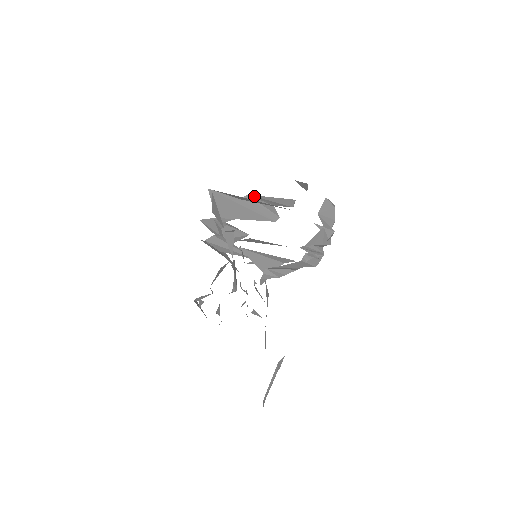
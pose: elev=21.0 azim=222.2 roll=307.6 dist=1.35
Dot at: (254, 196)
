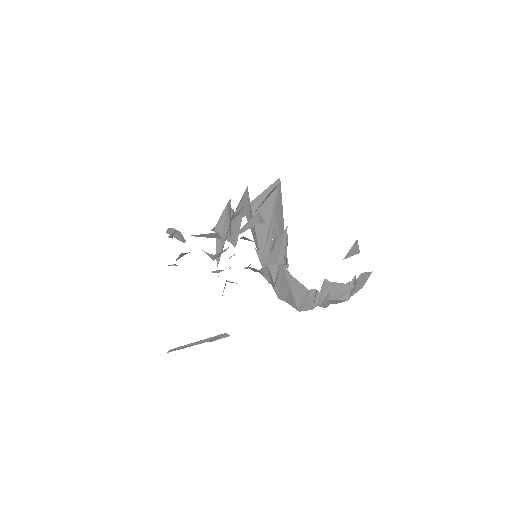
Dot at: occluded
